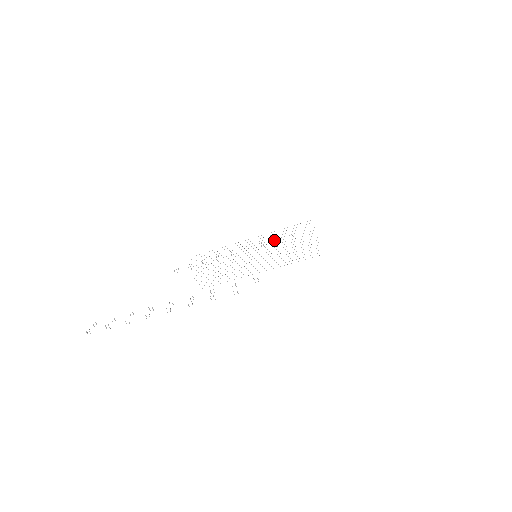
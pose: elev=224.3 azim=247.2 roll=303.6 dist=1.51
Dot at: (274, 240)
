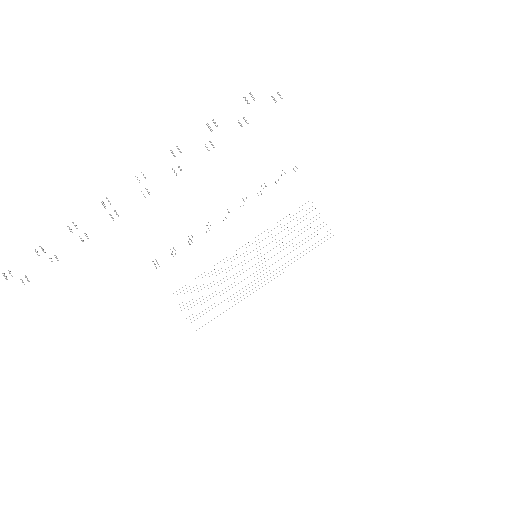
Dot at: (276, 183)
